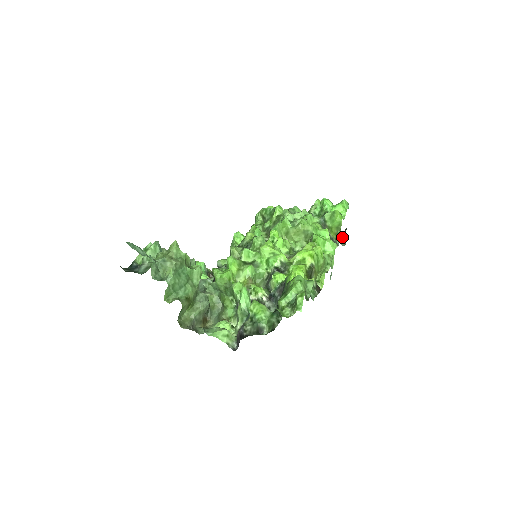
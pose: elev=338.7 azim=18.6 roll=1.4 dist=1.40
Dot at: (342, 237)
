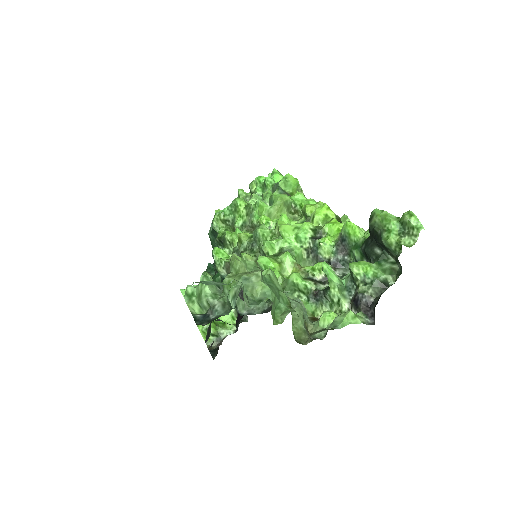
Dot at: occluded
